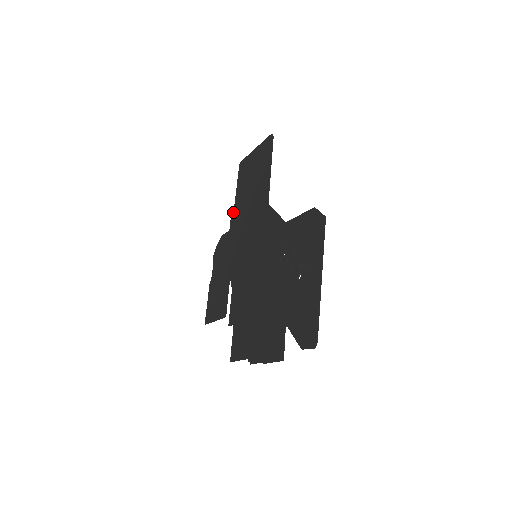
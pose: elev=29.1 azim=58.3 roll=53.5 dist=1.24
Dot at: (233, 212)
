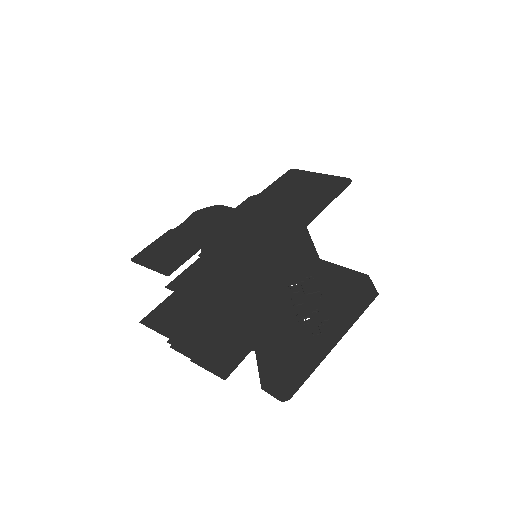
Dot at: (252, 198)
